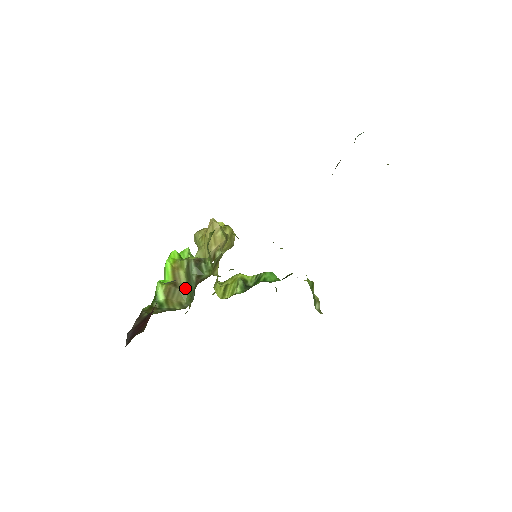
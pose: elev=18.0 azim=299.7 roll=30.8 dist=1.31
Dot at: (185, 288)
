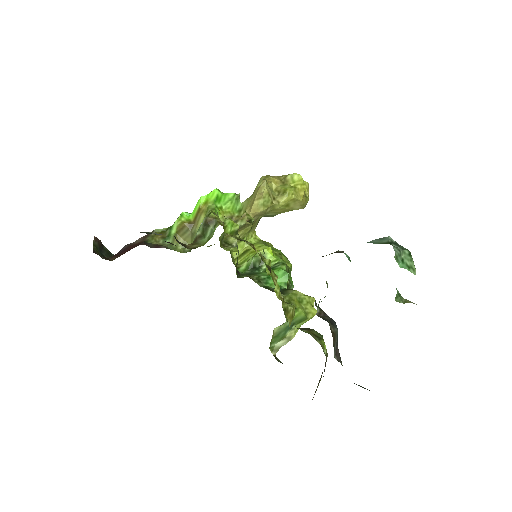
Dot at: (195, 234)
